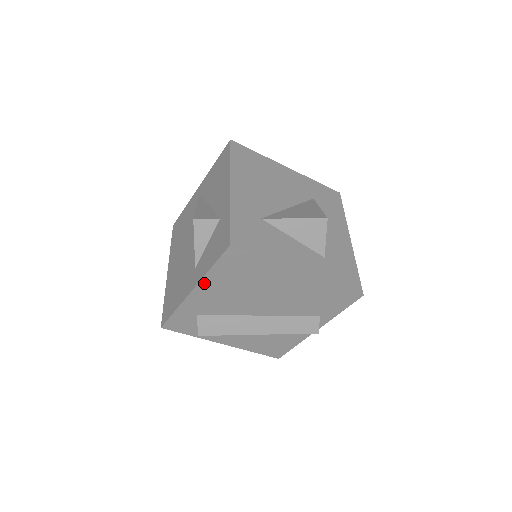
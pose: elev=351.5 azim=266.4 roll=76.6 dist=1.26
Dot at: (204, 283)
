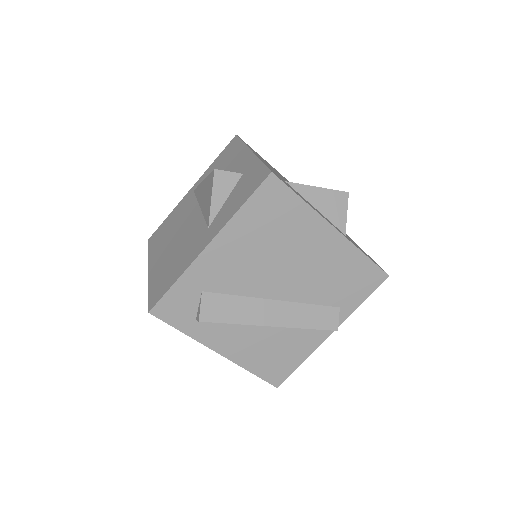
Dot at: (226, 232)
